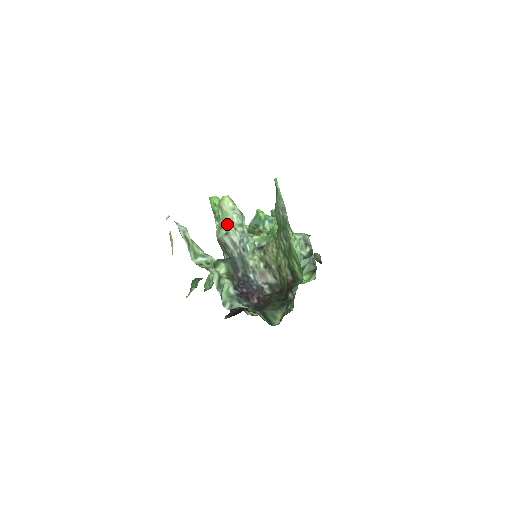
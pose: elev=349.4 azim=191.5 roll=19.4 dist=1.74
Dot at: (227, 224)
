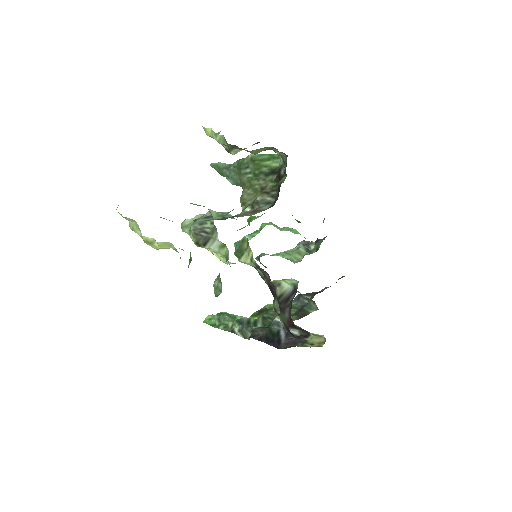
Dot at: occluded
